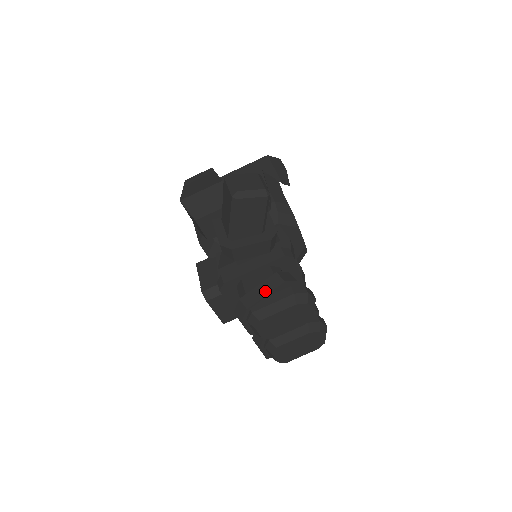
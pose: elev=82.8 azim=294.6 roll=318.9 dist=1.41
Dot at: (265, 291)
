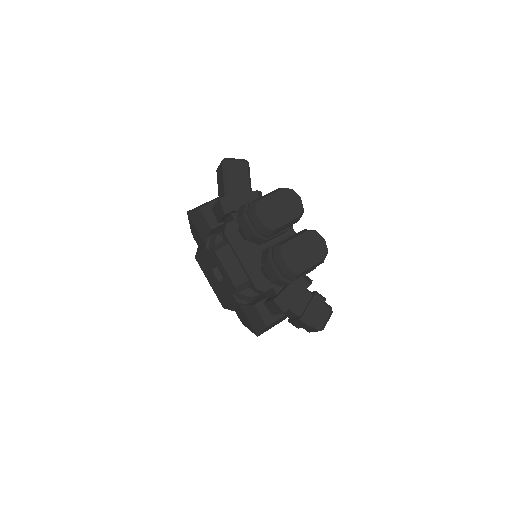
Dot at: occluded
